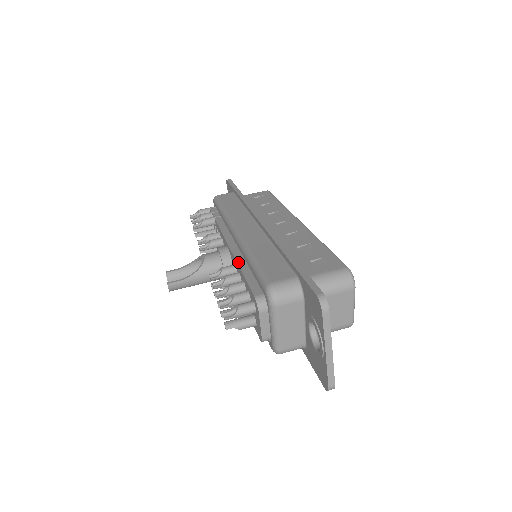
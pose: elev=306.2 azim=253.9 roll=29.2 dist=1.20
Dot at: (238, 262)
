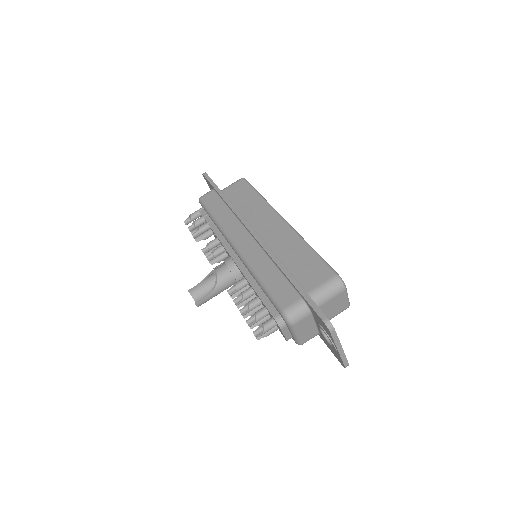
Dot at: (248, 280)
